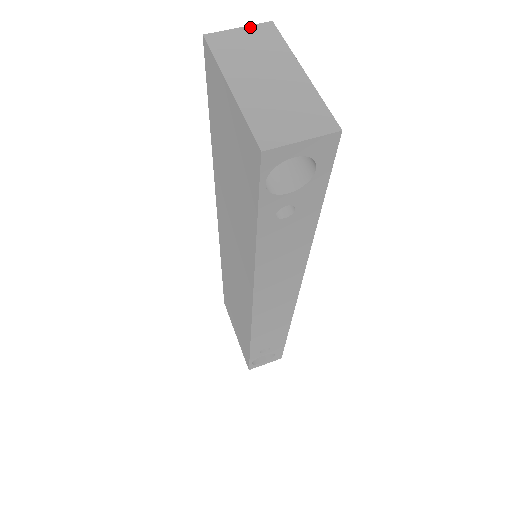
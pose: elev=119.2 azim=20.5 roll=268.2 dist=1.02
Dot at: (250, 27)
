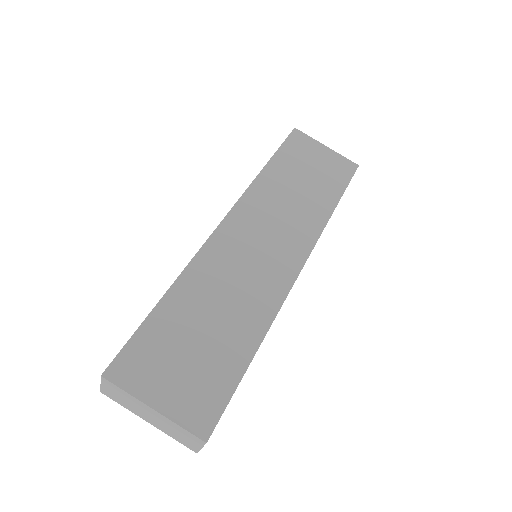
Dot at: (102, 383)
